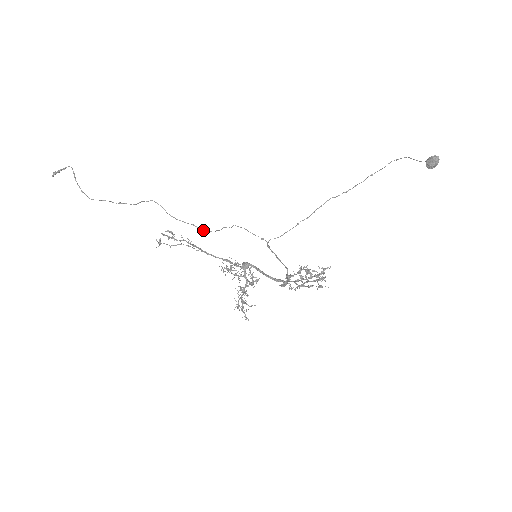
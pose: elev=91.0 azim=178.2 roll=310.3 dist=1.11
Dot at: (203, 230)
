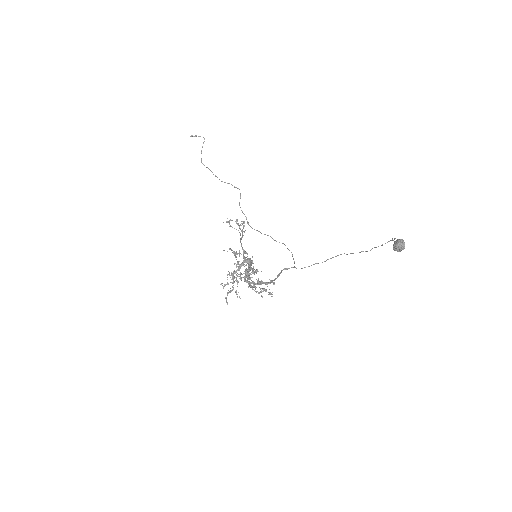
Dot at: (247, 223)
